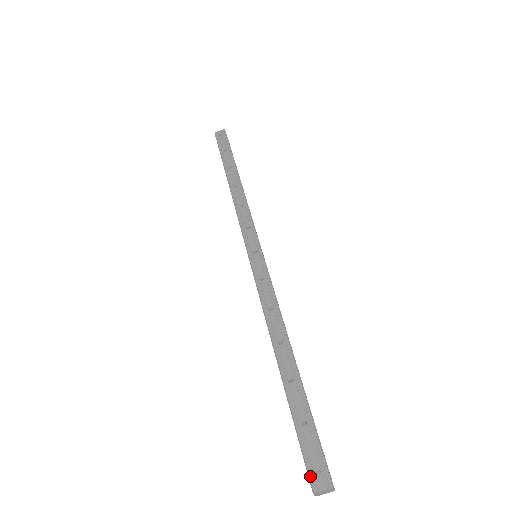
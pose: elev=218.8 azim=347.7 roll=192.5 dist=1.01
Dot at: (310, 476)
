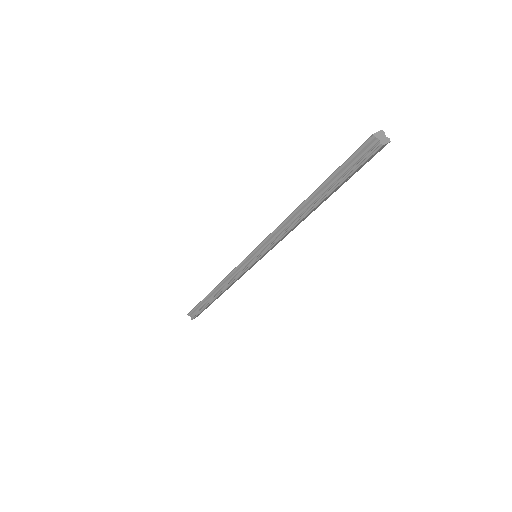
Dot at: (364, 142)
